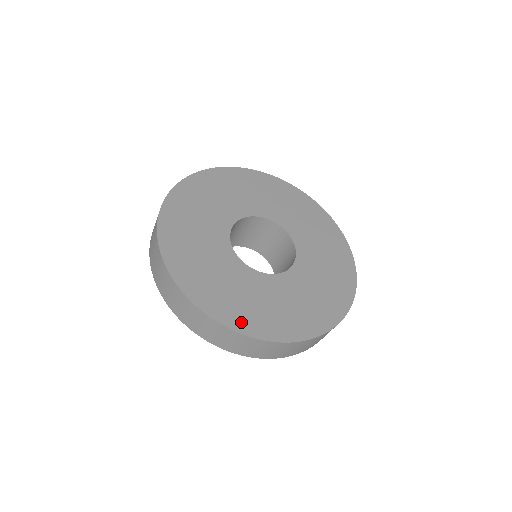
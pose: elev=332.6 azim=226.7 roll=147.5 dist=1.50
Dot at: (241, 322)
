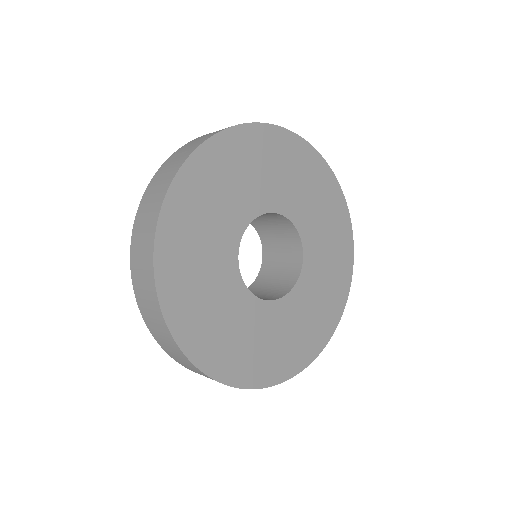
Dot at: (303, 357)
